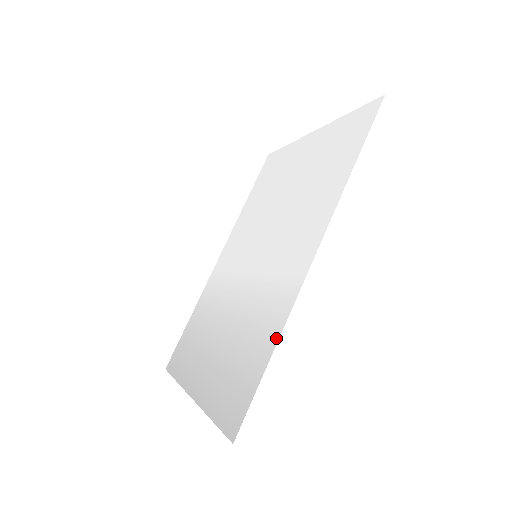
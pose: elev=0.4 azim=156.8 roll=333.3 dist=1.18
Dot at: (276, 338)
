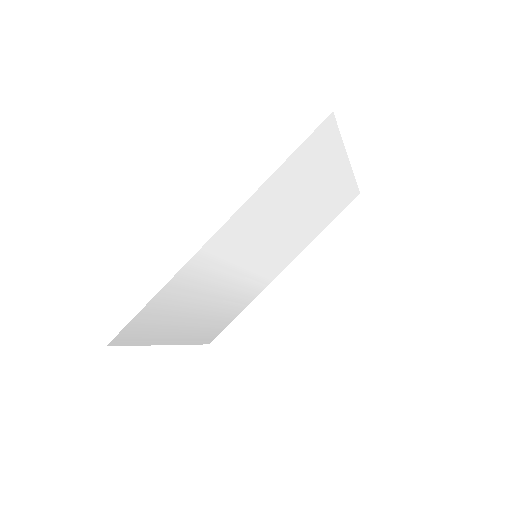
Dot at: (165, 287)
